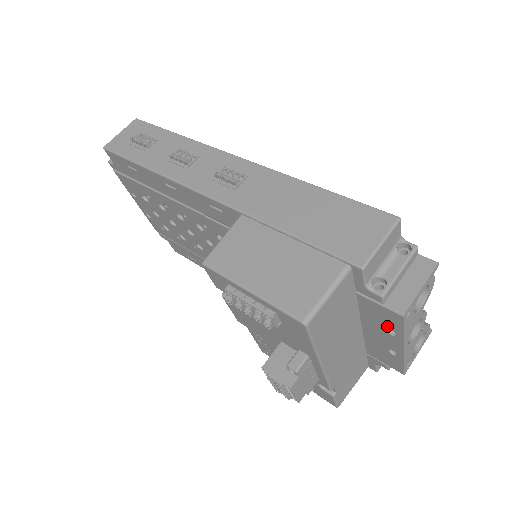
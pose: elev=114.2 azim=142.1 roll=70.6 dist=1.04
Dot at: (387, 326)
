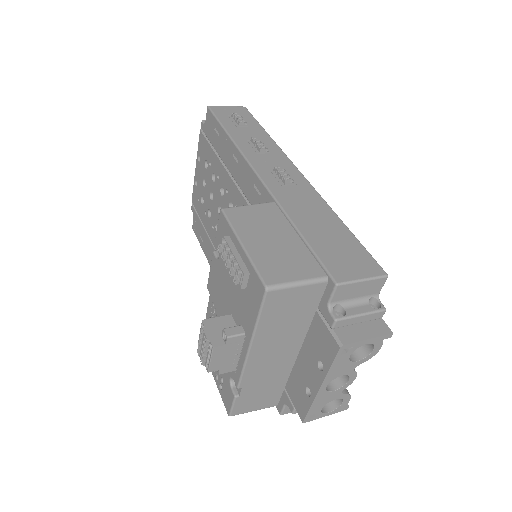
Dot at: (321, 356)
